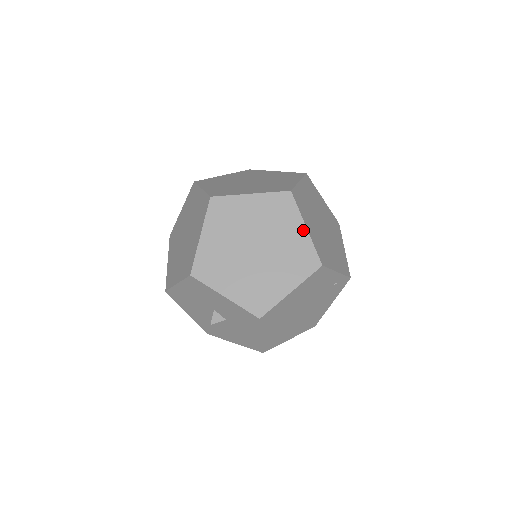
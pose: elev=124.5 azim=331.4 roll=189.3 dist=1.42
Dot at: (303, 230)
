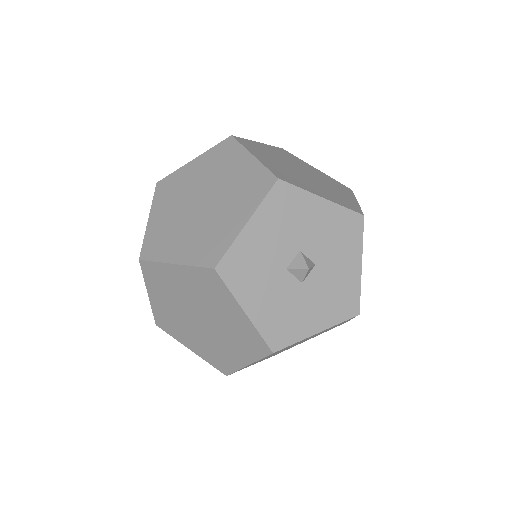
Dot at: (316, 169)
